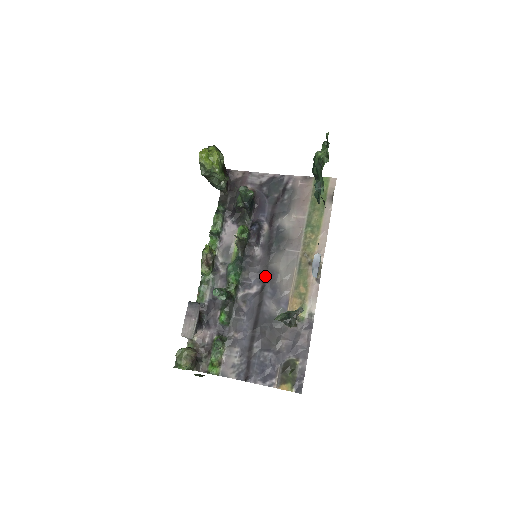
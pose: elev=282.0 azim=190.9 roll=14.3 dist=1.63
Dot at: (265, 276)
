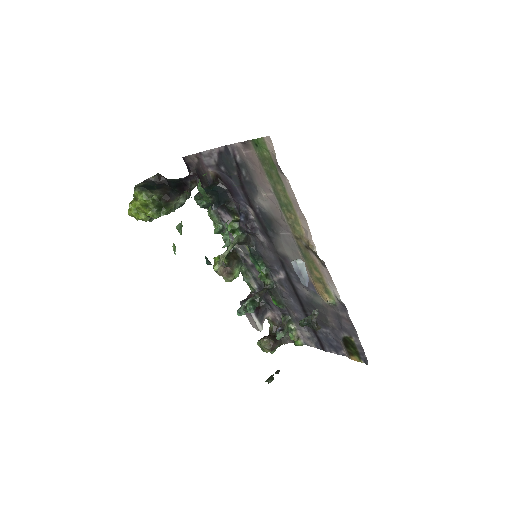
Dot at: (281, 262)
